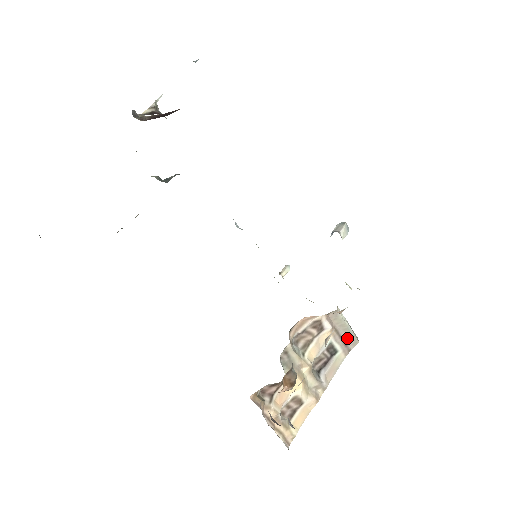
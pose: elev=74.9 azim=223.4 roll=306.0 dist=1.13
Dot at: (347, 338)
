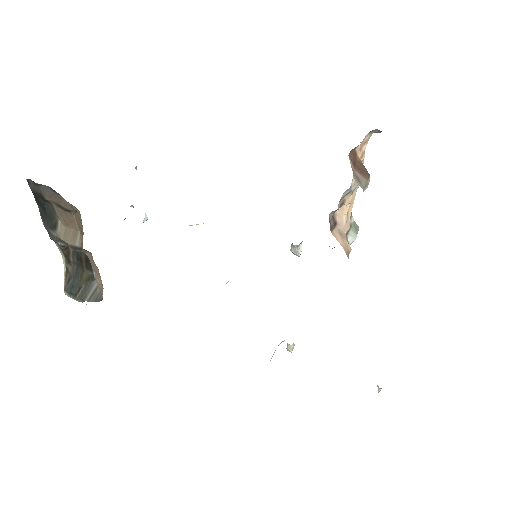
Dot at: occluded
